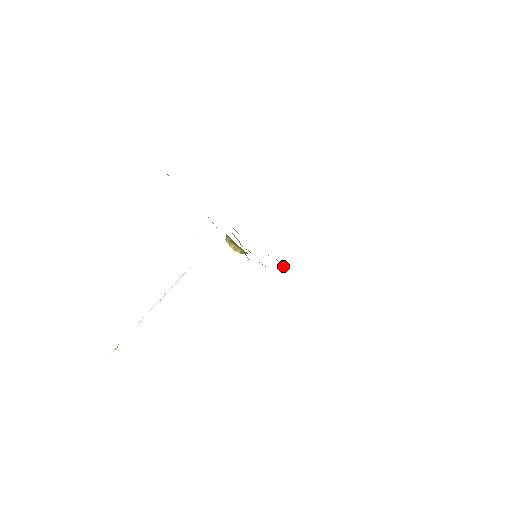
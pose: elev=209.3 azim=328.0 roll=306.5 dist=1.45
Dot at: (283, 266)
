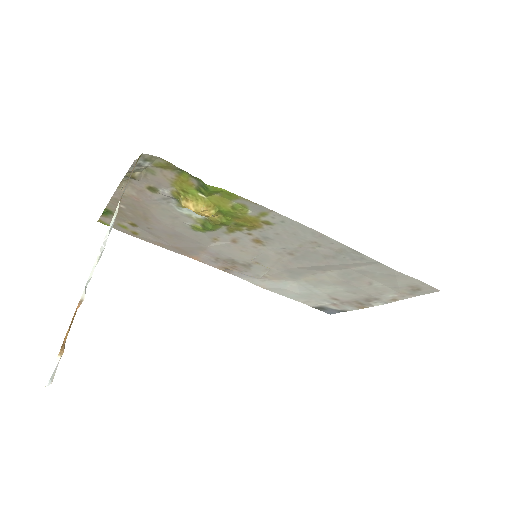
Dot at: (325, 304)
